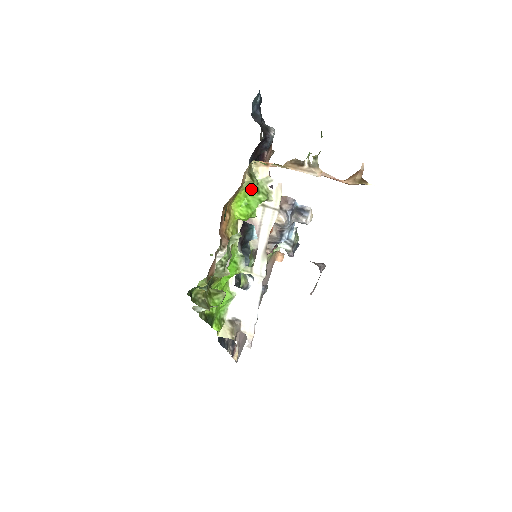
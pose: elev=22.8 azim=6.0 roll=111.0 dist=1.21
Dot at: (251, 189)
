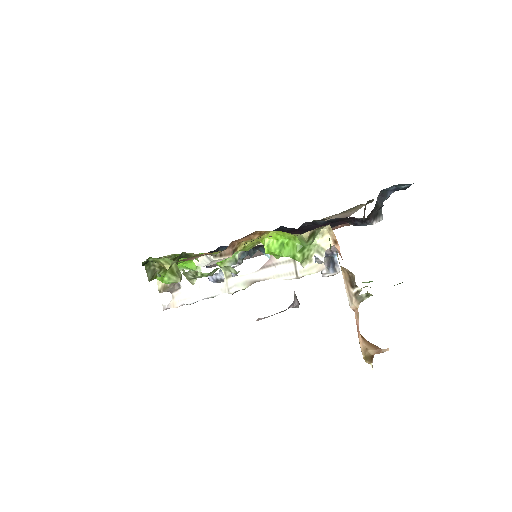
Dot at: (300, 241)
